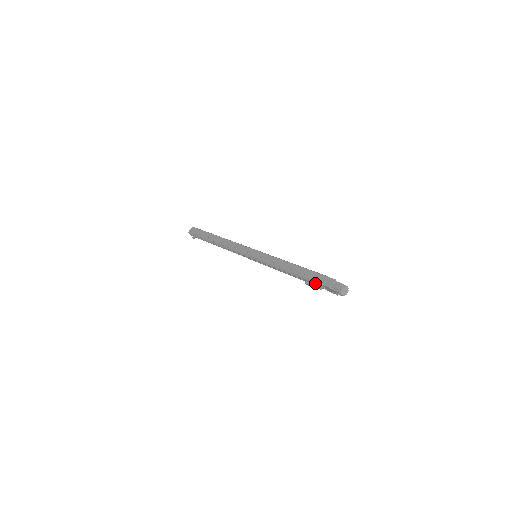
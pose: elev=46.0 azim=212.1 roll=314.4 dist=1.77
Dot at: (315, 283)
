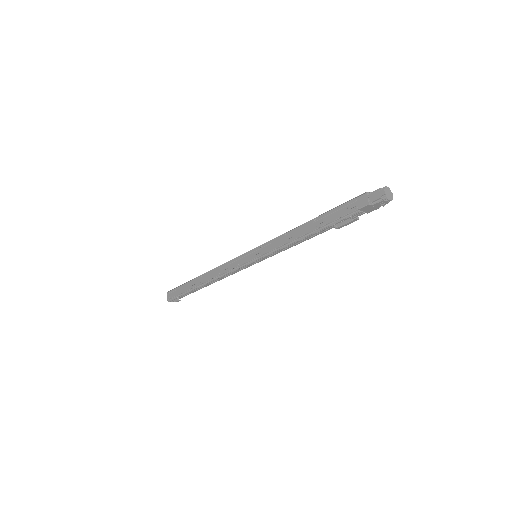
Dot at: (347, 217)
